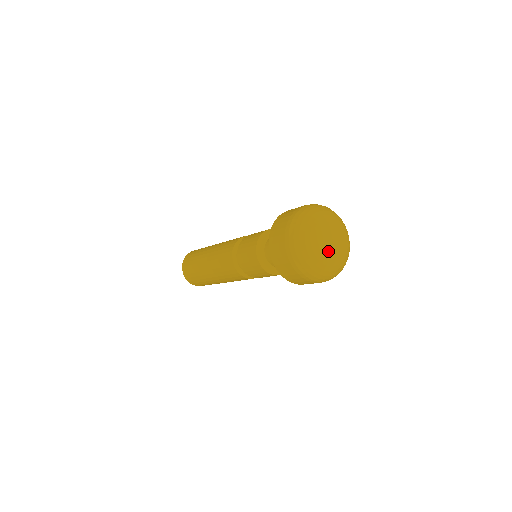
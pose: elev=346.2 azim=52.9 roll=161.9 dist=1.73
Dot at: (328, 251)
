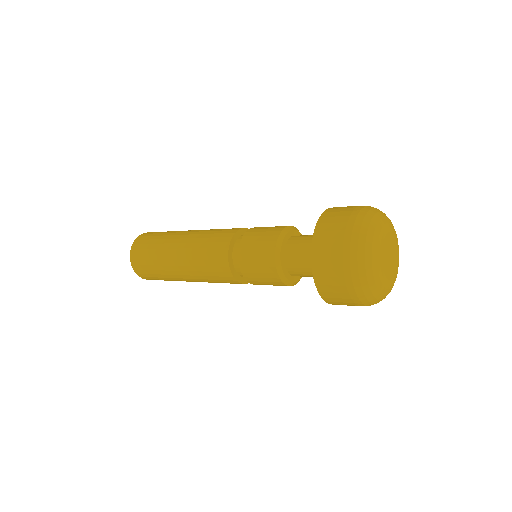
Dot at: (390, 271)
